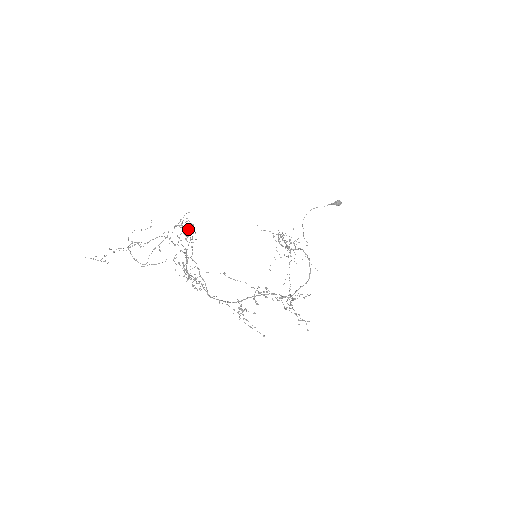
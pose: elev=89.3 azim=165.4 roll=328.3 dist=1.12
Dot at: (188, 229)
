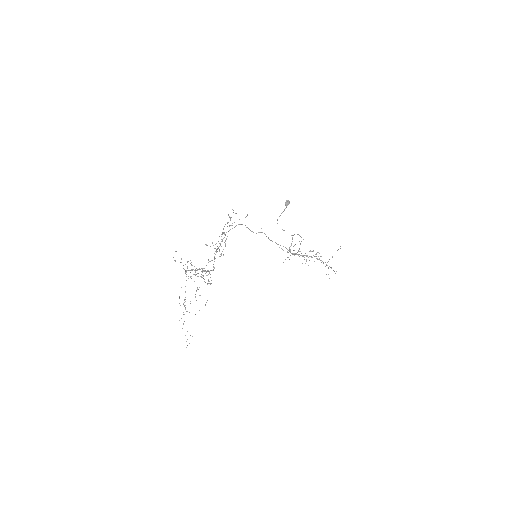
Dot at: (197, 270)
